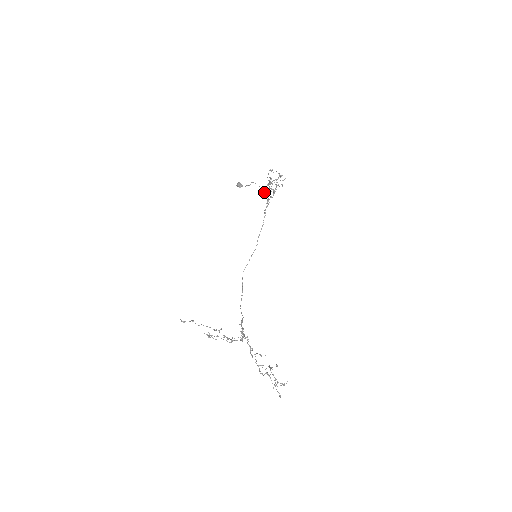
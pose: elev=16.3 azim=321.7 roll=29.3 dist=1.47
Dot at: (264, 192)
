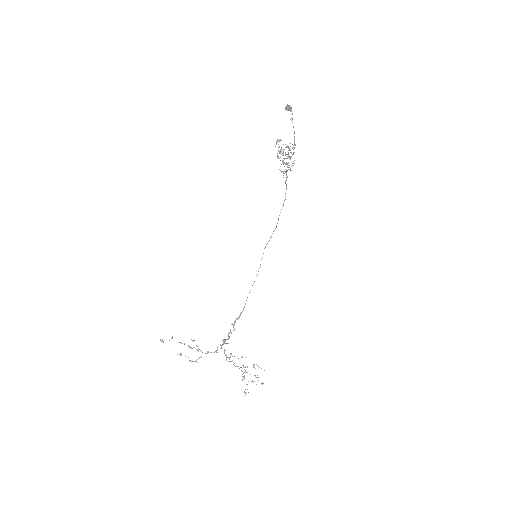
Dot at: (294, 147)
